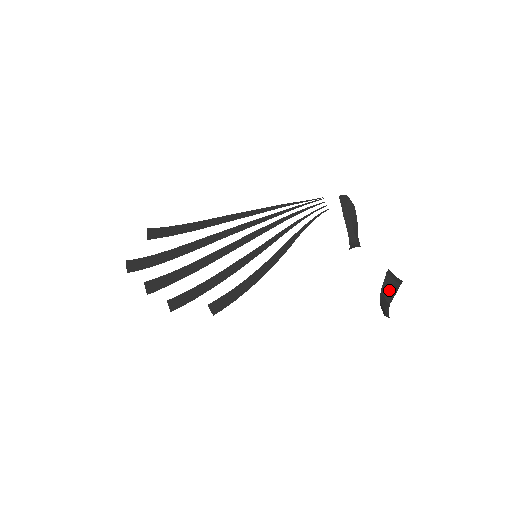
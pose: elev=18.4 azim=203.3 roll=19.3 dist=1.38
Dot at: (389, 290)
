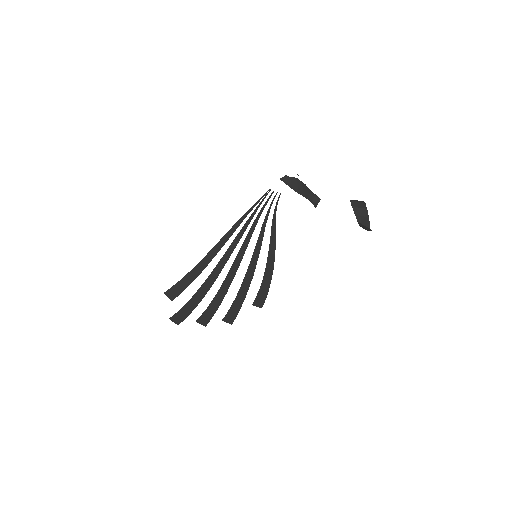
Dot at: (363, 218)
